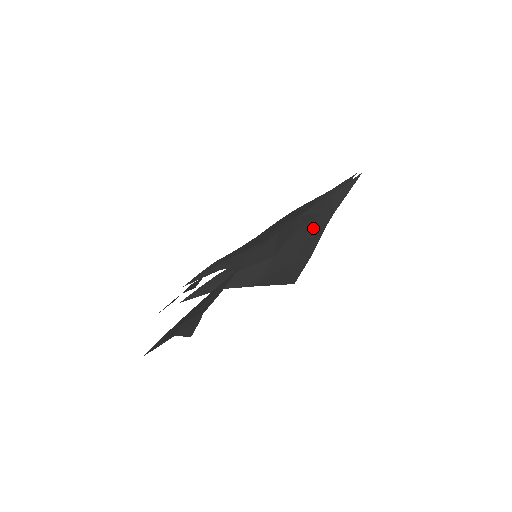
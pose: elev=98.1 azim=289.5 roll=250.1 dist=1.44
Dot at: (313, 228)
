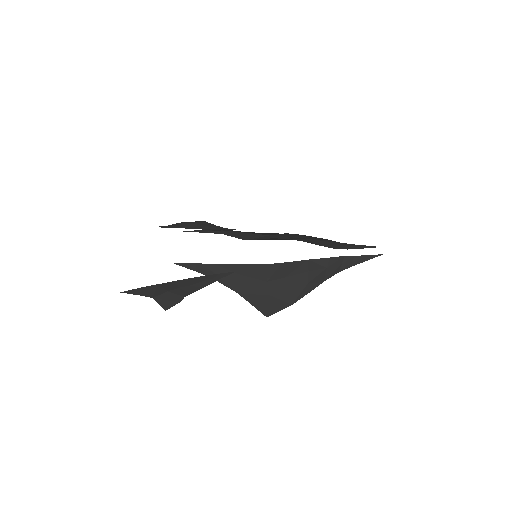
Dot at: (312, 279)
